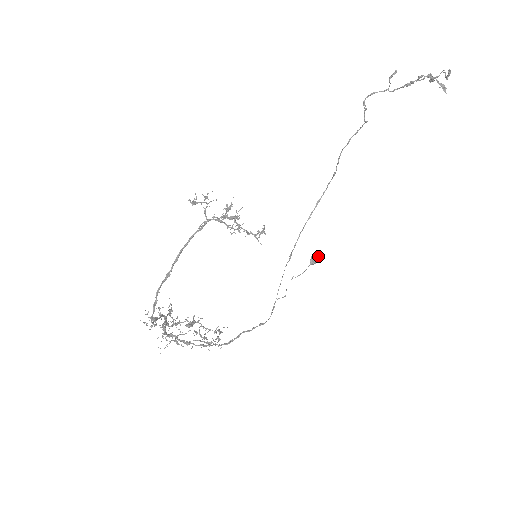
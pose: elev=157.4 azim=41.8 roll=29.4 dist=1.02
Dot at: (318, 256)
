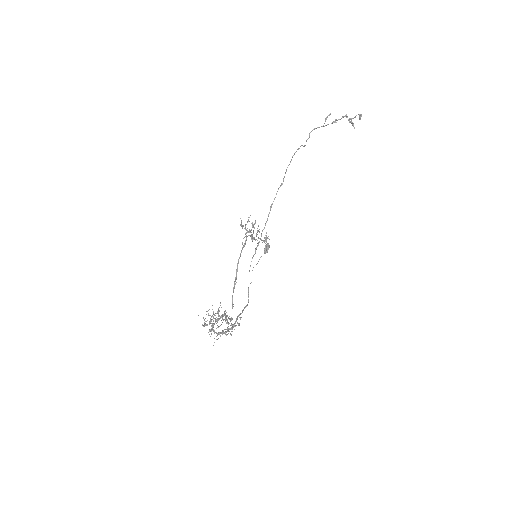
Dot at: (269, 246)
